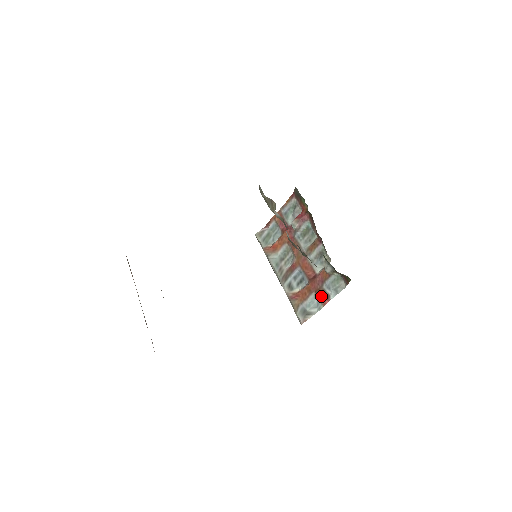
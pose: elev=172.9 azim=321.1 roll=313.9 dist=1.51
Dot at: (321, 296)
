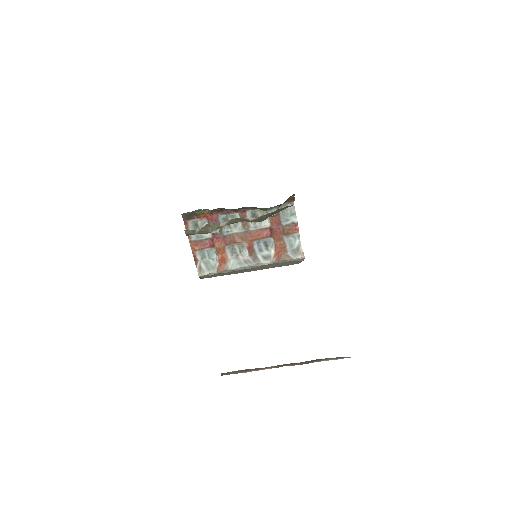
Dot at: (290, 230)
